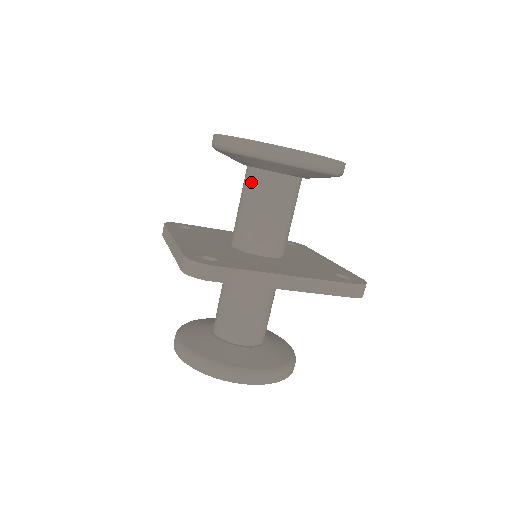
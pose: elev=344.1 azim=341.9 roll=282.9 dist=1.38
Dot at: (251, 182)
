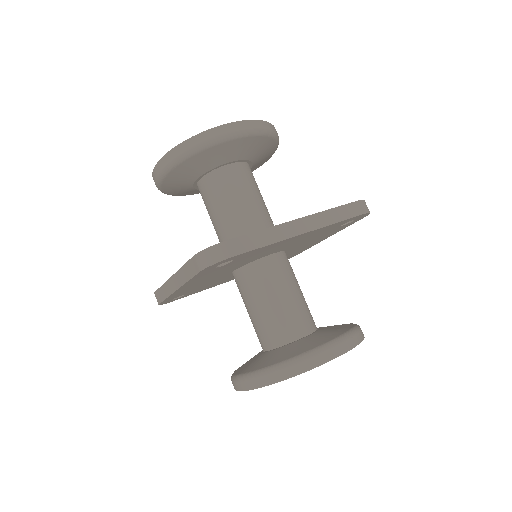
Dot at: (209, 189)
